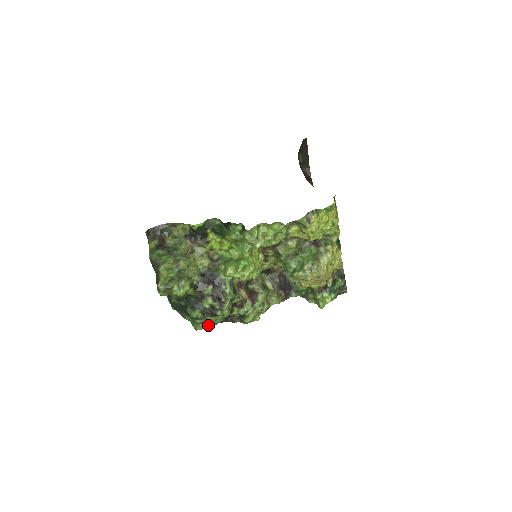
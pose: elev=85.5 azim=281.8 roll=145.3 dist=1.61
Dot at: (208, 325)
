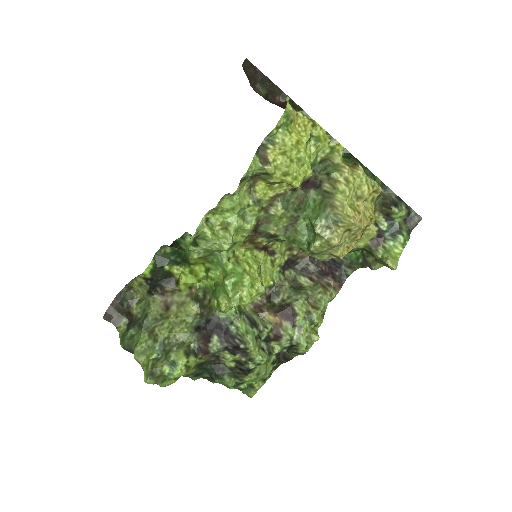
Dot at: (259, 383)
